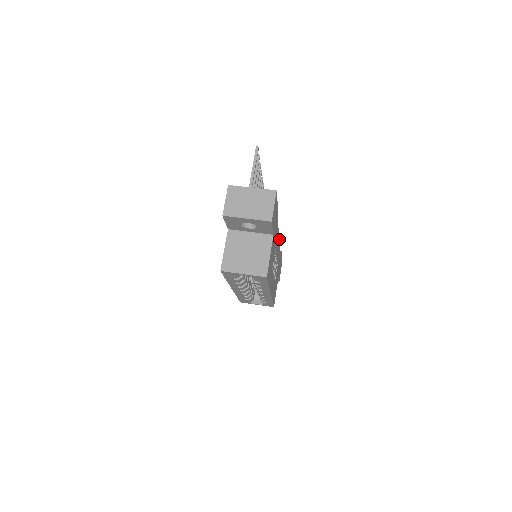
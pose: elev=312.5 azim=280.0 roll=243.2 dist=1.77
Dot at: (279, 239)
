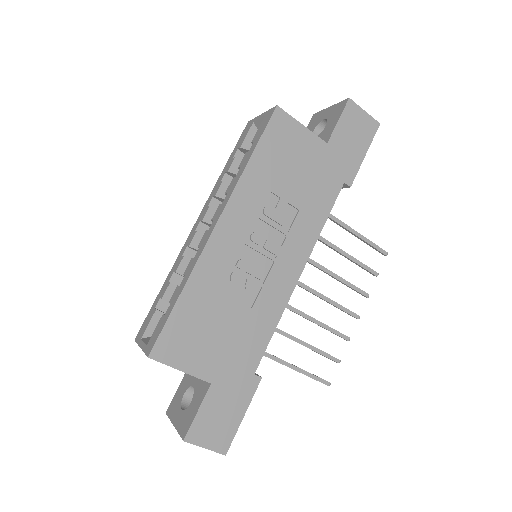
Dot at: occluded
